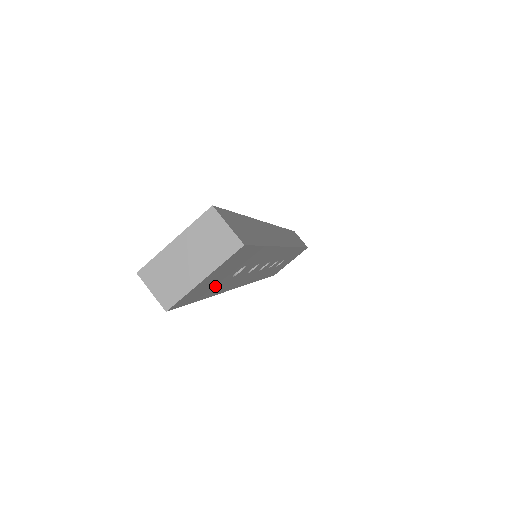
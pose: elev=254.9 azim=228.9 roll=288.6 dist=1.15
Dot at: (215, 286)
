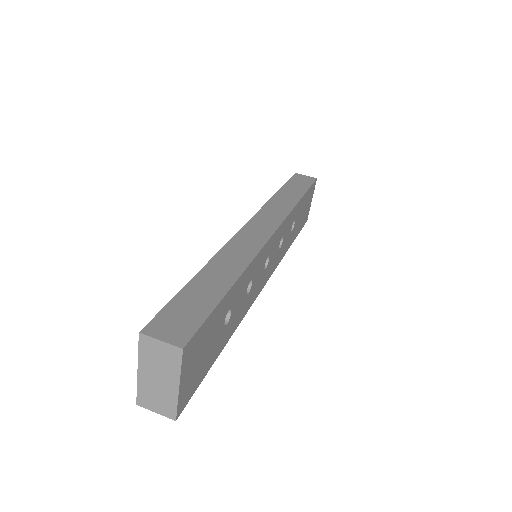
Dot at: (213, 350)
